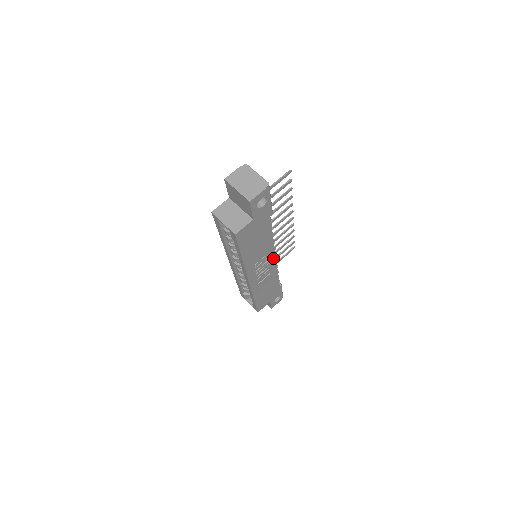
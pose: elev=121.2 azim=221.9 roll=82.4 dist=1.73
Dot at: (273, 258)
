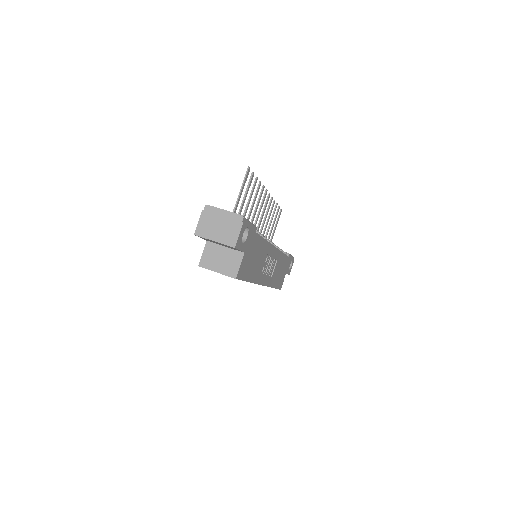
Dot at: (274, 250)
